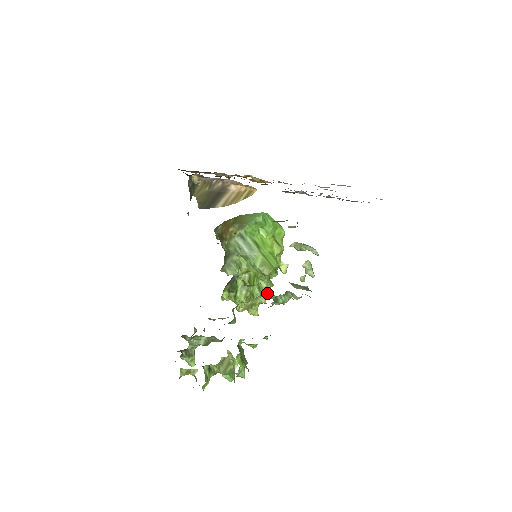
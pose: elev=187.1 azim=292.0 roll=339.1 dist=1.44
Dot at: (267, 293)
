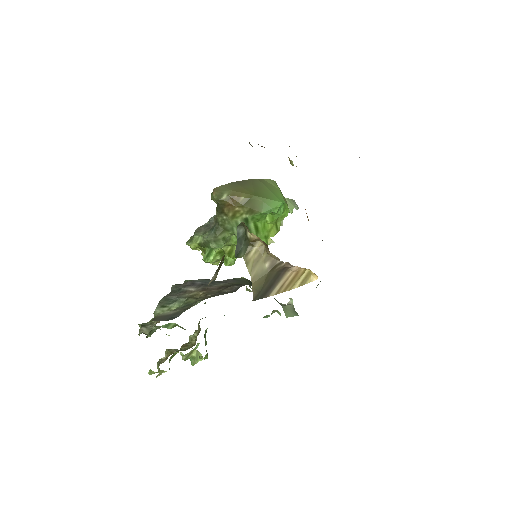
Dot at: (250, 290)
